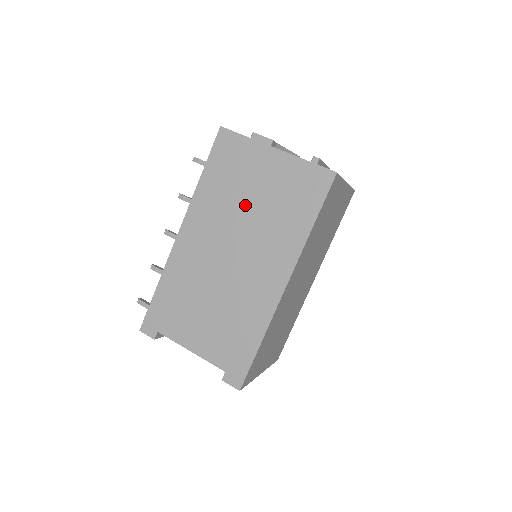
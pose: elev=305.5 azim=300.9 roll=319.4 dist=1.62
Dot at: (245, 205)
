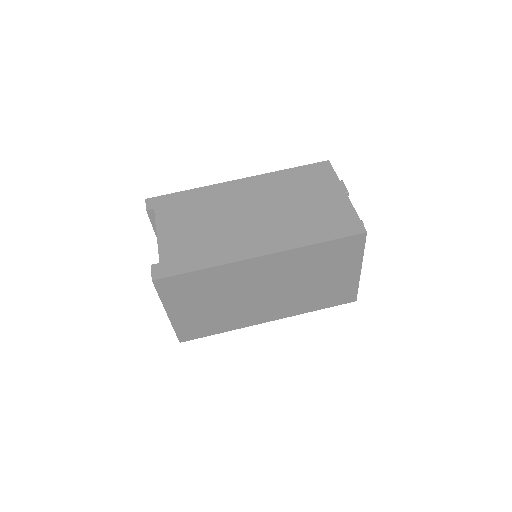
Dot at: (293, 200)
